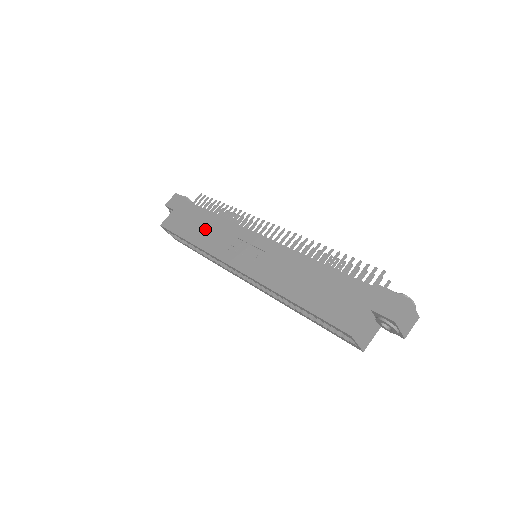
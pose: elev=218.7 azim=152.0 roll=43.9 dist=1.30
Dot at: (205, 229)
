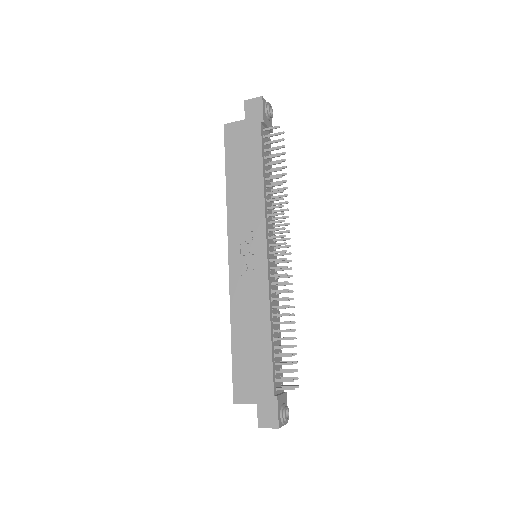
Dot at: (244, 185)
